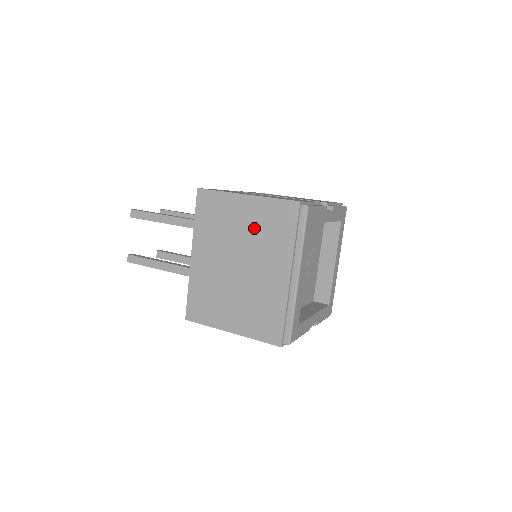
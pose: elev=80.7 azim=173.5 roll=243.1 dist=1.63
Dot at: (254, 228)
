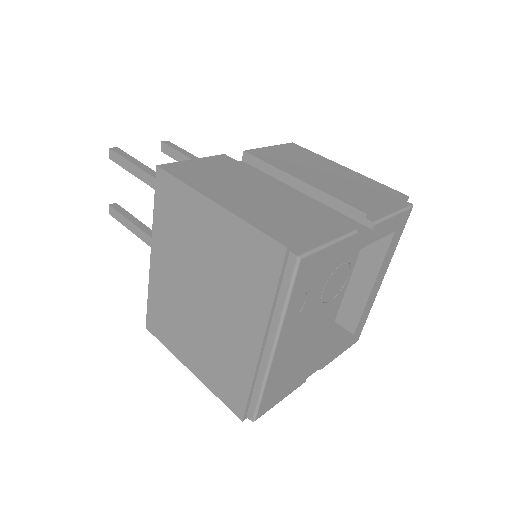
Dot at: (222, 257)
